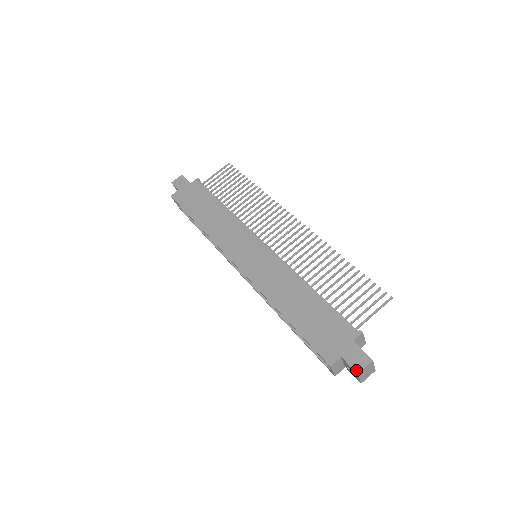
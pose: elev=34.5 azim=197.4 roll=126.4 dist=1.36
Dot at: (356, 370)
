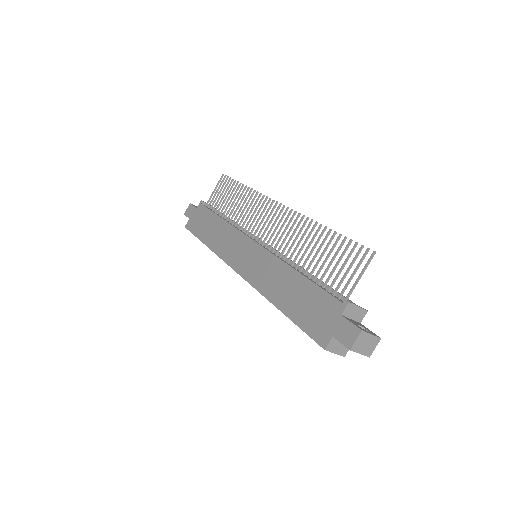
Dot at: (348, 346)
